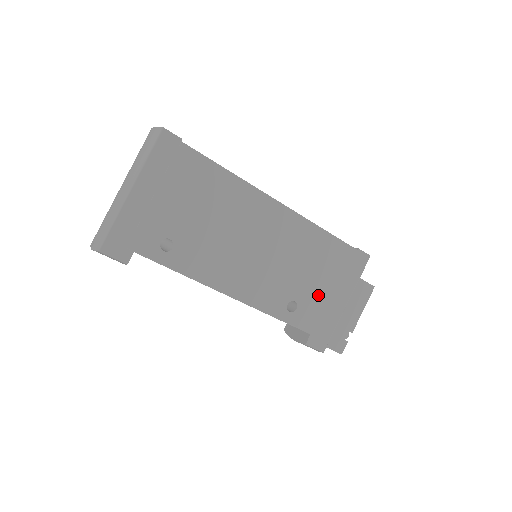
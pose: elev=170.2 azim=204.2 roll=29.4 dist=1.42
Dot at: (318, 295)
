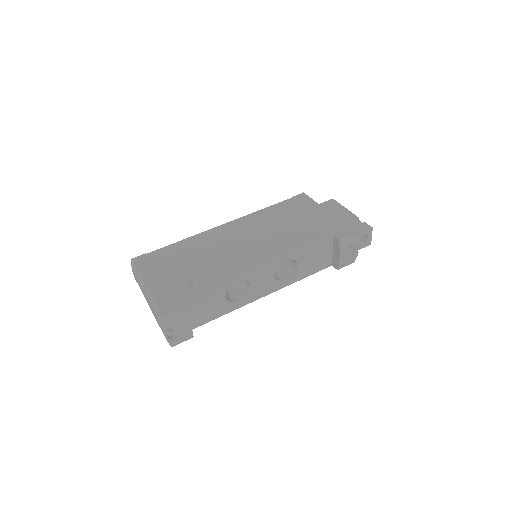
Dot at: (306, 223)
